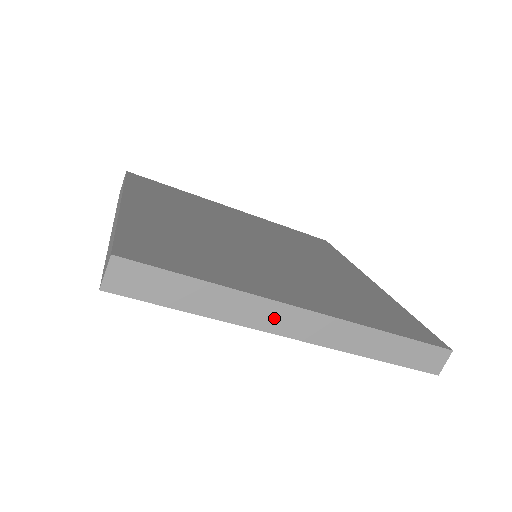
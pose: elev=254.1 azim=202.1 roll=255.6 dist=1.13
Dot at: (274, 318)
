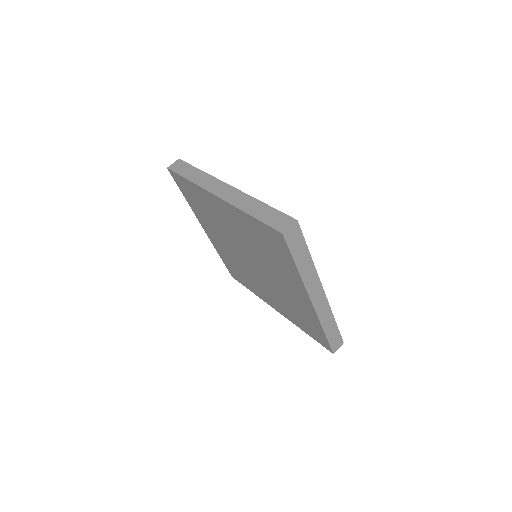
Dot at: (214, 186)
